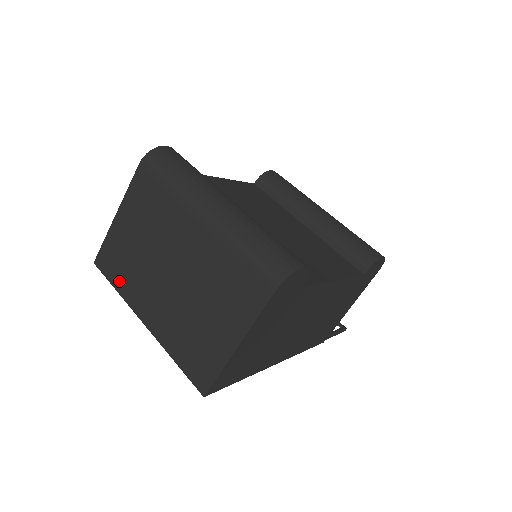
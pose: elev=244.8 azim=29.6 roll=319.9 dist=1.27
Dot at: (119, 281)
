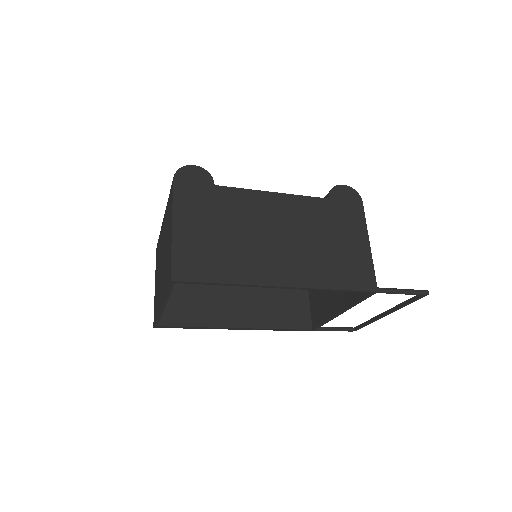
Dot at: (156, 311)
